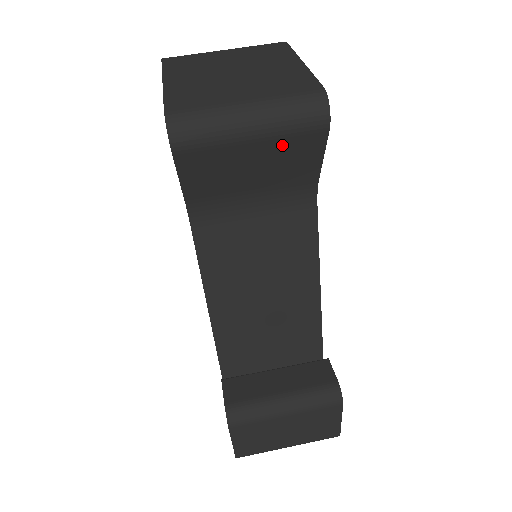
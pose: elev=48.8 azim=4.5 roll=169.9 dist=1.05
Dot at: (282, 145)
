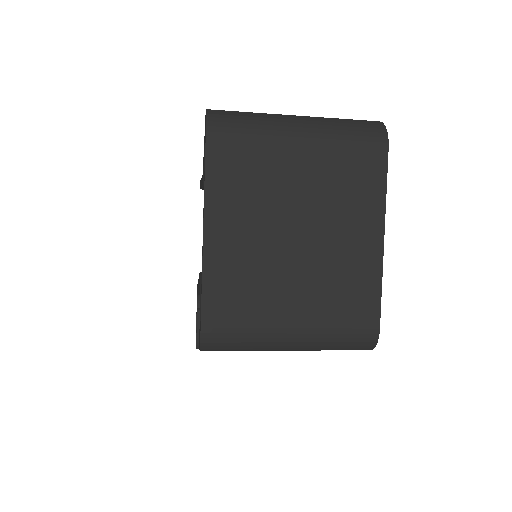
Dot at: occluded
